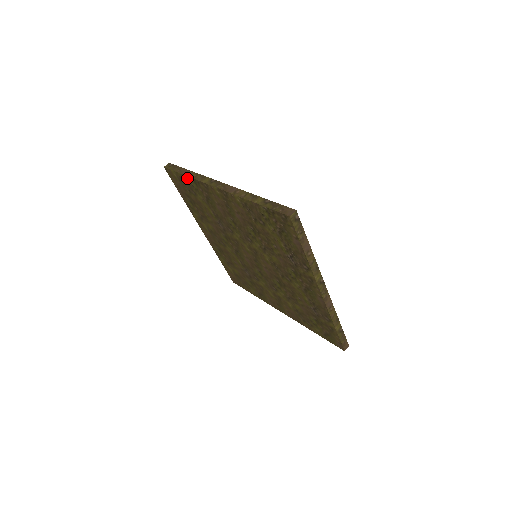
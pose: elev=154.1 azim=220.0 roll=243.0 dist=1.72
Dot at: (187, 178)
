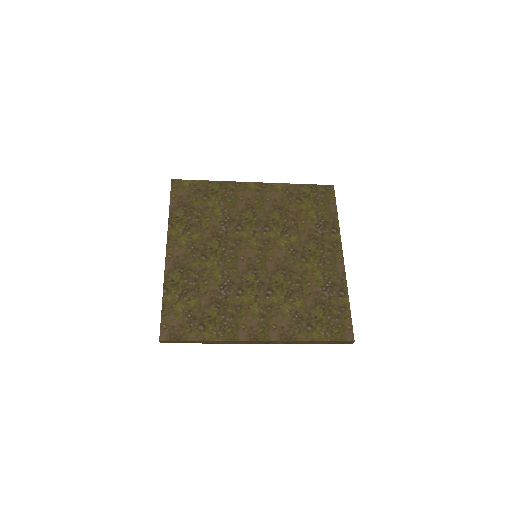
Dot at: (209, 183)
